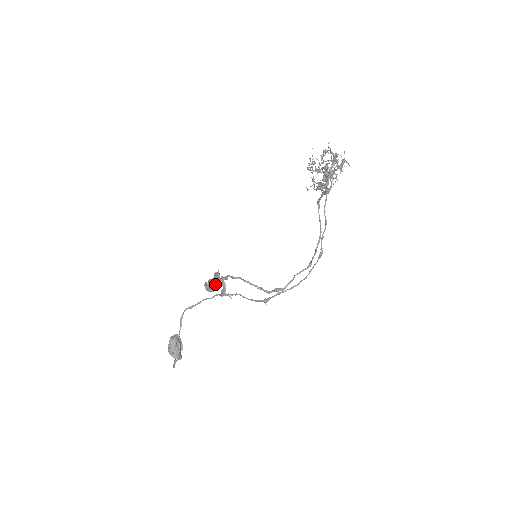
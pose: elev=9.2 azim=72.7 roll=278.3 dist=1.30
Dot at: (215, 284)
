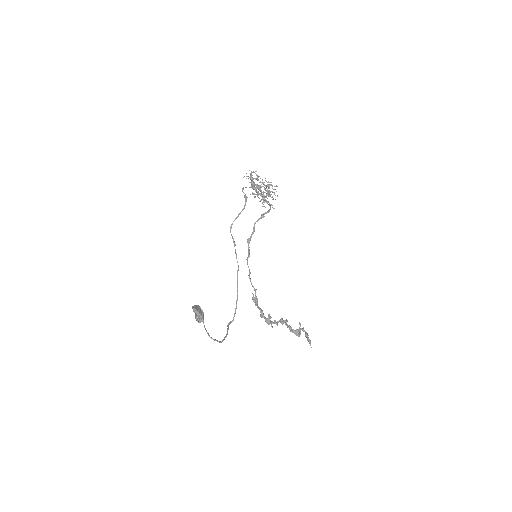
Dot at: (254, 301)
